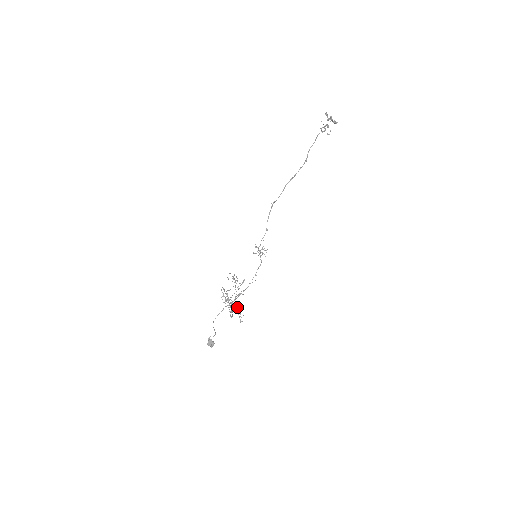
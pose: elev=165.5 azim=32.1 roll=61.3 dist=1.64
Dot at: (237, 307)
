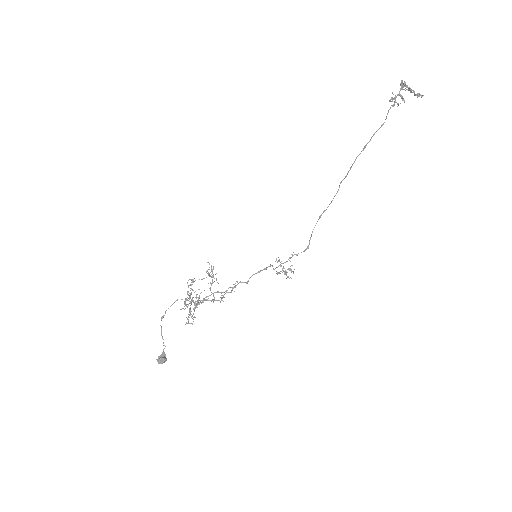
Dot at: (191, 302)
